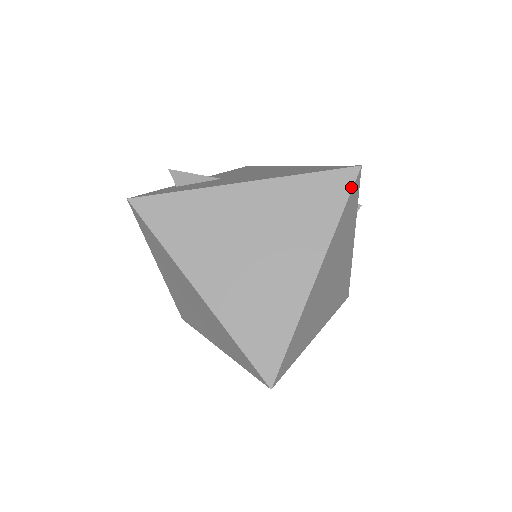
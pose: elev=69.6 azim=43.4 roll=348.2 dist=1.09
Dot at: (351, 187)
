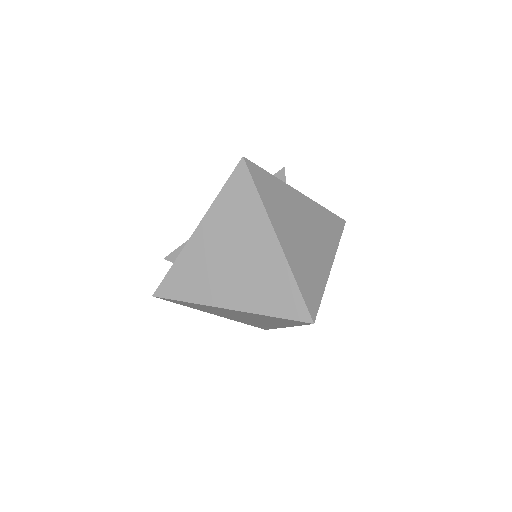
Dot at: (249, 173)
